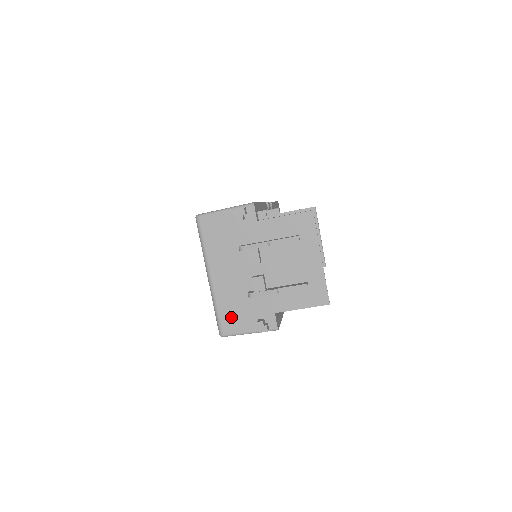
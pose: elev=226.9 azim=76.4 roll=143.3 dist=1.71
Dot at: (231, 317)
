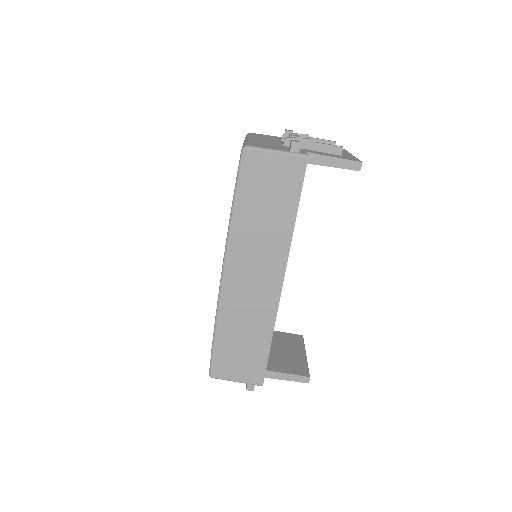
Dot at: (261, 145)
